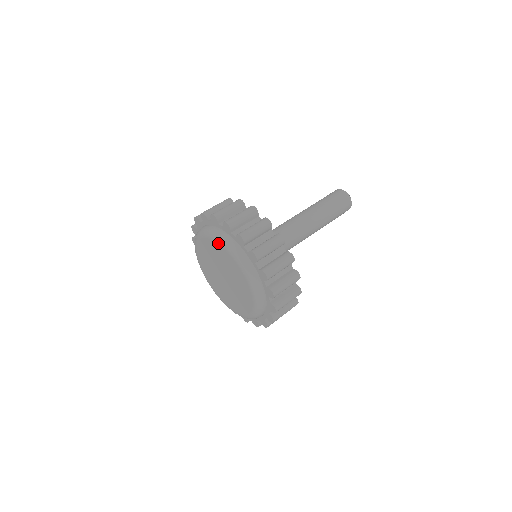
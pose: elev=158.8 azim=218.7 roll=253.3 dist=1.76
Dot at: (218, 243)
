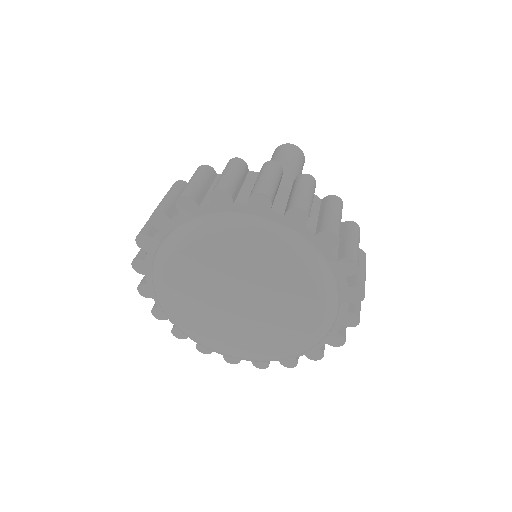
Dot at: (274, 248)
